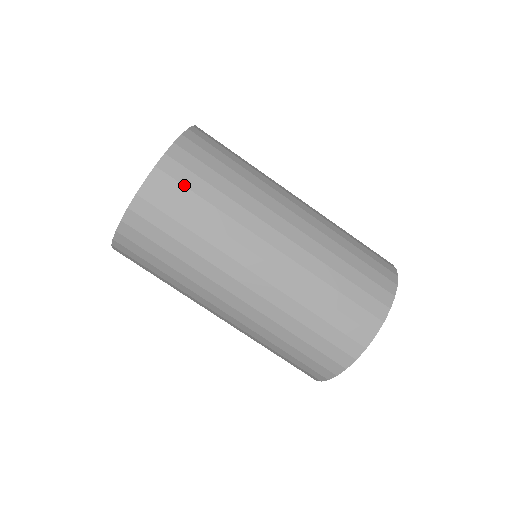
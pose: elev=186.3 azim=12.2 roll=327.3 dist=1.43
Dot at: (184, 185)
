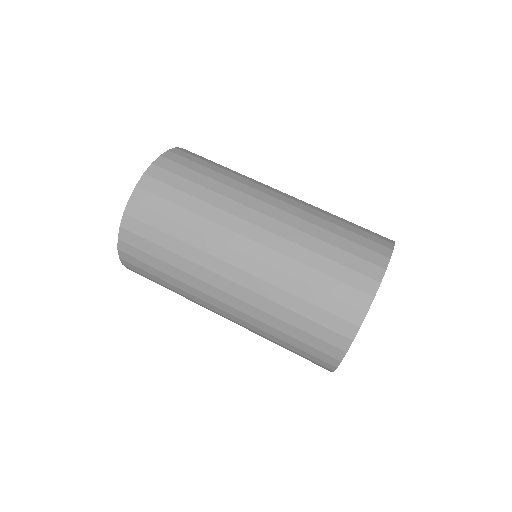
Dot at: (162, 197)
